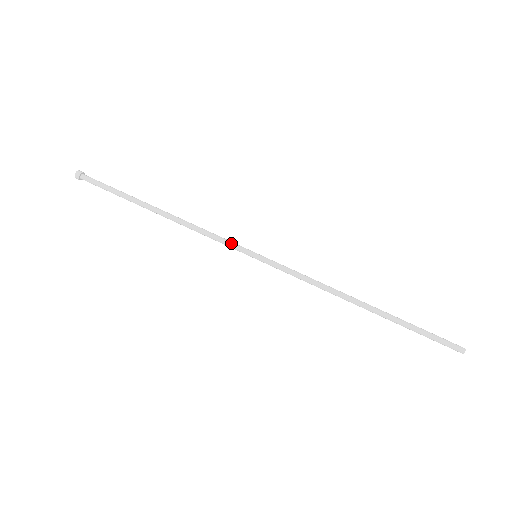
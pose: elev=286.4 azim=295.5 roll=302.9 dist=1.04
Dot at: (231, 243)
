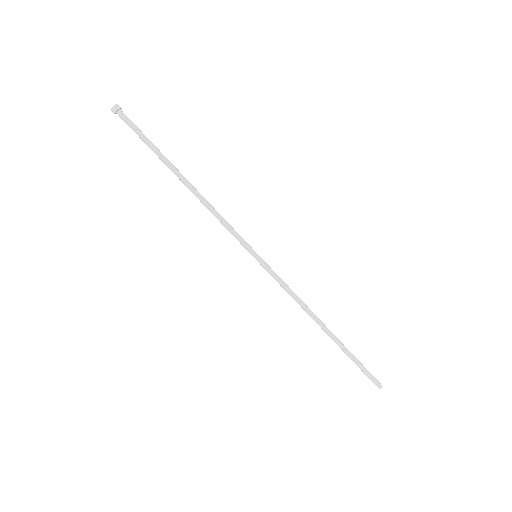
Dot at: (237, 239)
